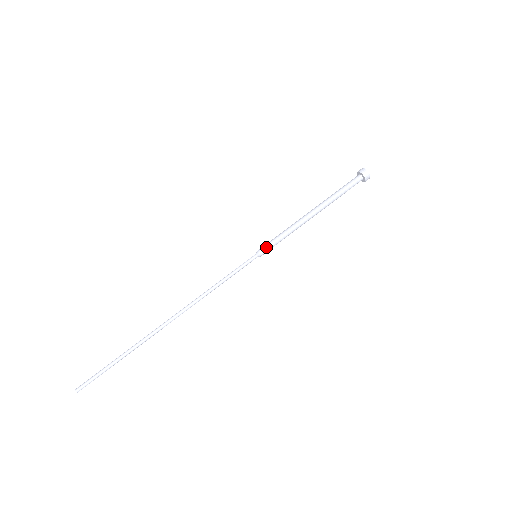
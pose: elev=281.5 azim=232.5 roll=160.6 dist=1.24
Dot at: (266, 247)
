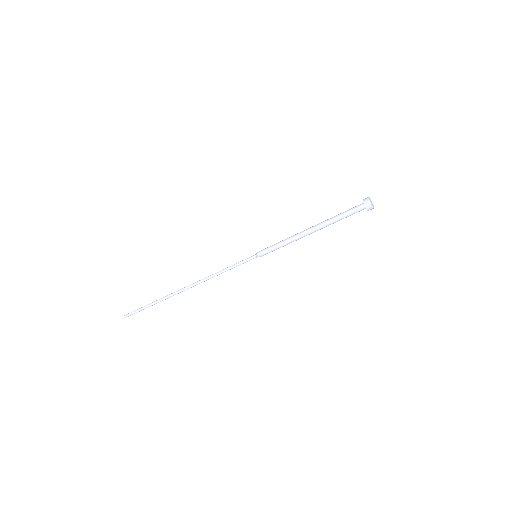
Dot at: (264, 251)
